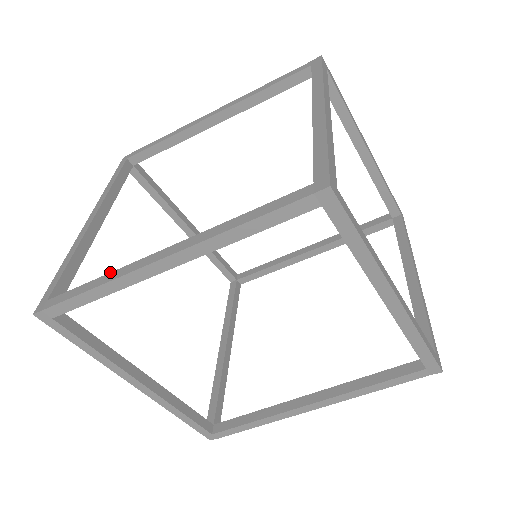
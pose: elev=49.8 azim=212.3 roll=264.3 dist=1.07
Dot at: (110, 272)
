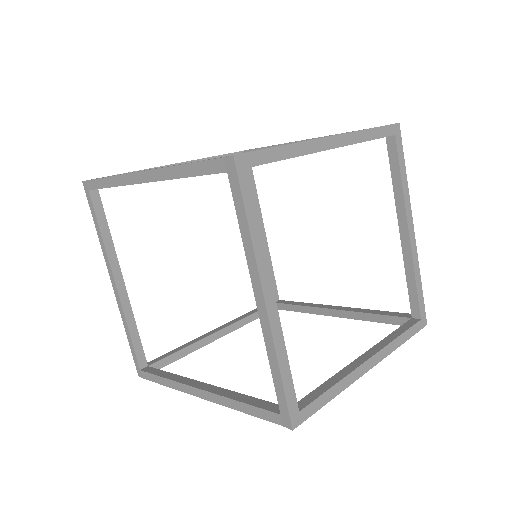
Dot at: occluded
